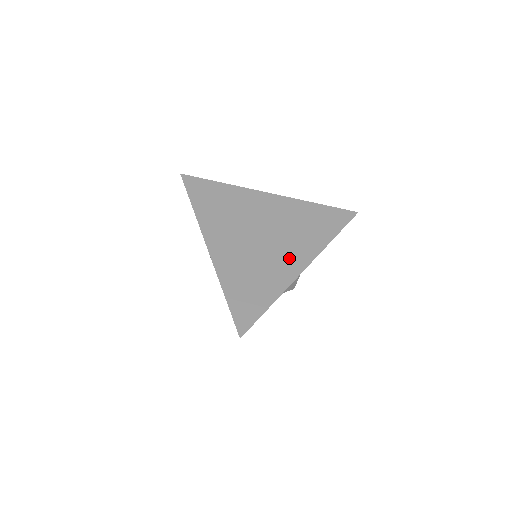
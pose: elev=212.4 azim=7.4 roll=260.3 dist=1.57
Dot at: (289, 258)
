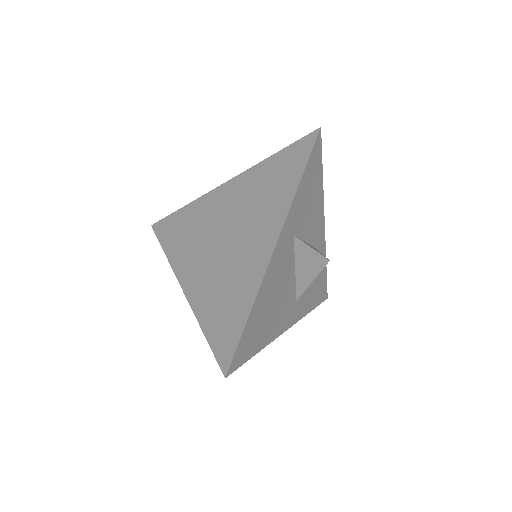
Dot at: (256, 245)
